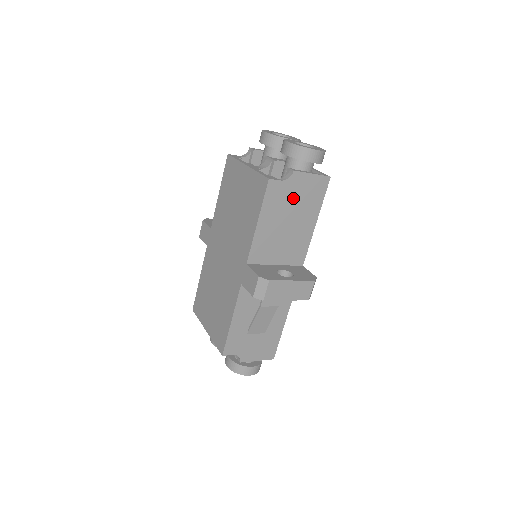
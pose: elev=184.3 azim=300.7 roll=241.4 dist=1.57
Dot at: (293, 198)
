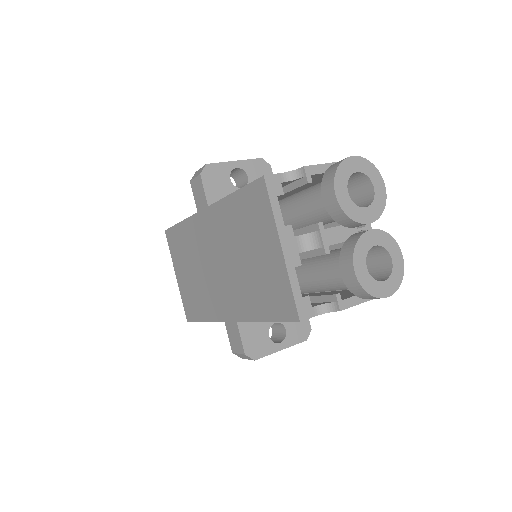
Dot at: occluded
